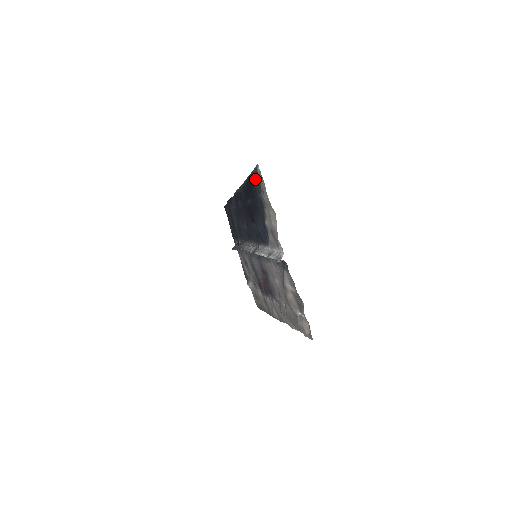
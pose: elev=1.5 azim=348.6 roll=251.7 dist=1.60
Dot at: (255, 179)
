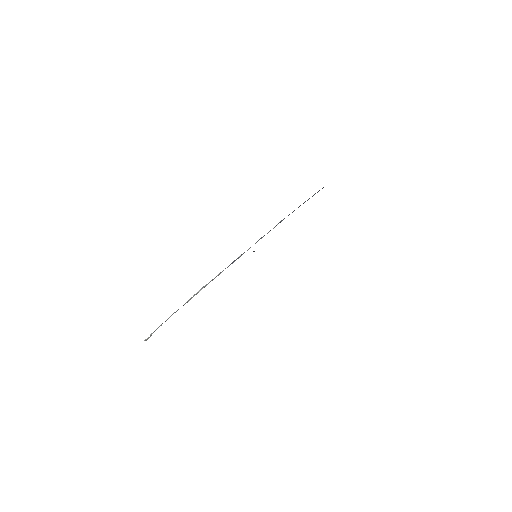
Dot at: occluded
